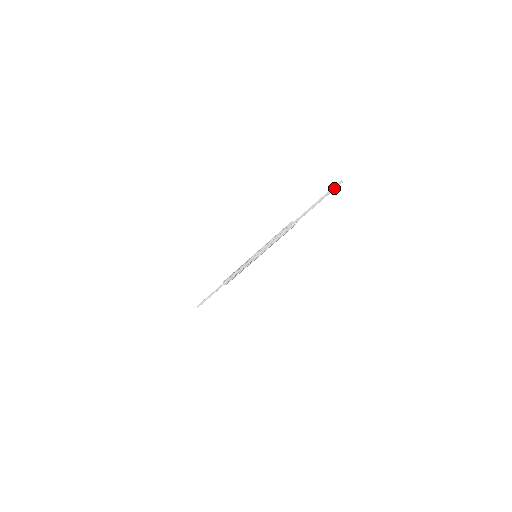
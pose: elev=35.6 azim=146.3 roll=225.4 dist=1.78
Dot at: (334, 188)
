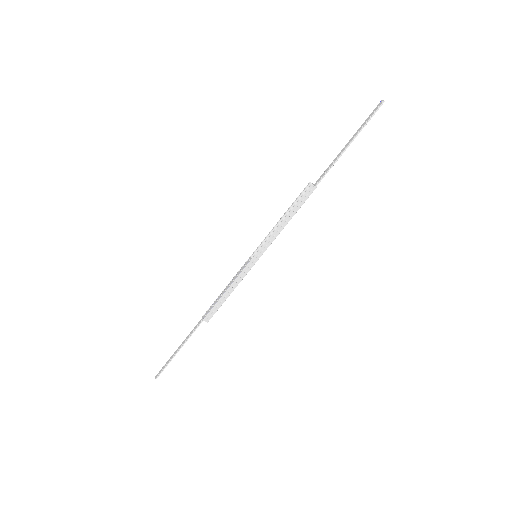
Dot at: (372, 113)
